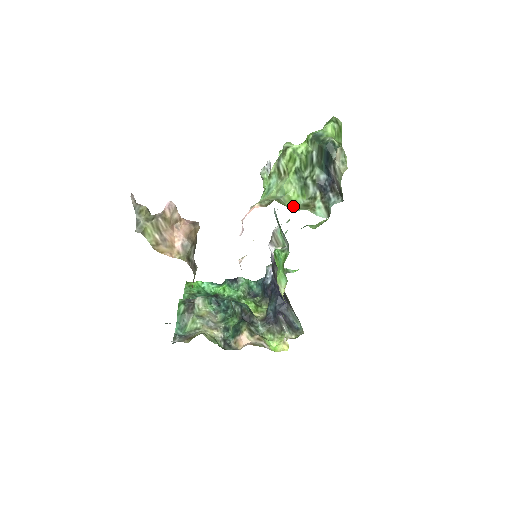
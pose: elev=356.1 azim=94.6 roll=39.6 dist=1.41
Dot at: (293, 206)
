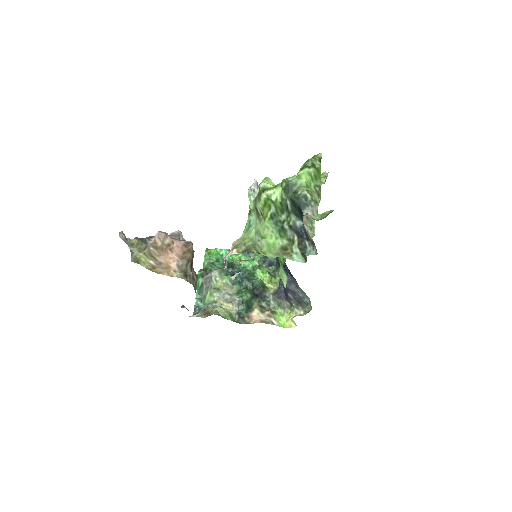
Dot at: (270, 251)
